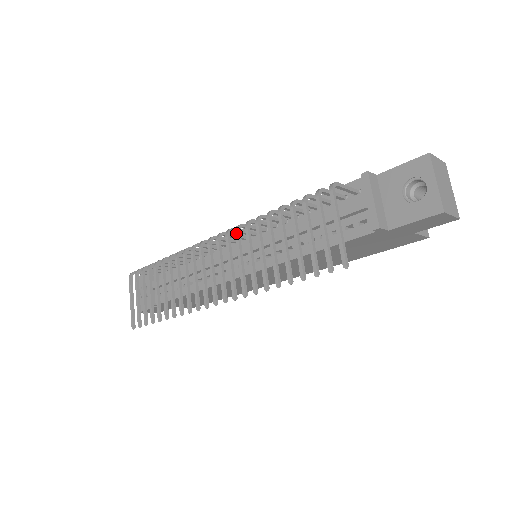
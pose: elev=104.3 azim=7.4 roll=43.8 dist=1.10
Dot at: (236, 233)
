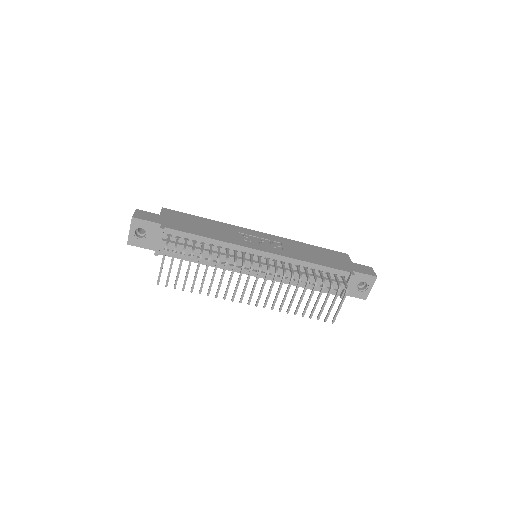
Dot at: occluded
